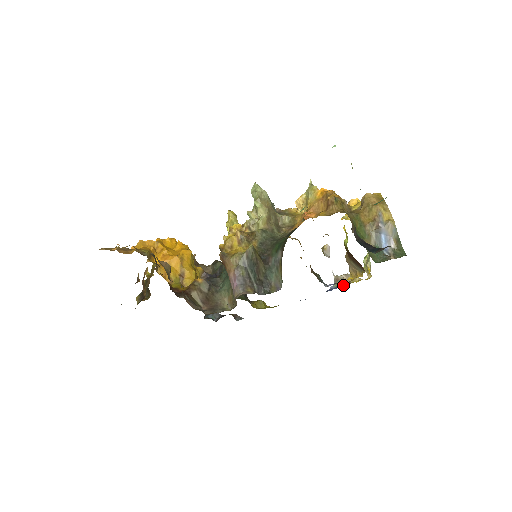
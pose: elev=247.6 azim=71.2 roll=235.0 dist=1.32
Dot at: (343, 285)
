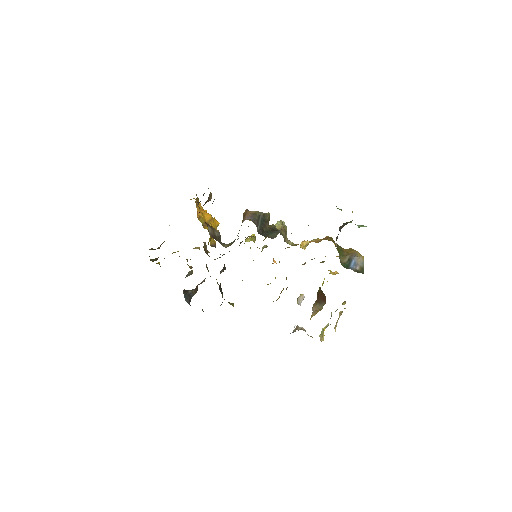
Dot at: occluded
